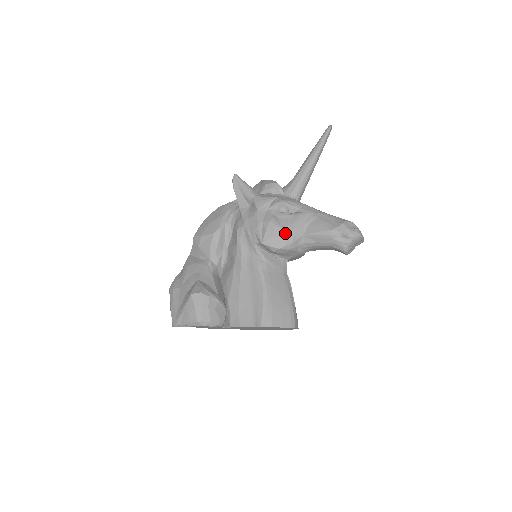
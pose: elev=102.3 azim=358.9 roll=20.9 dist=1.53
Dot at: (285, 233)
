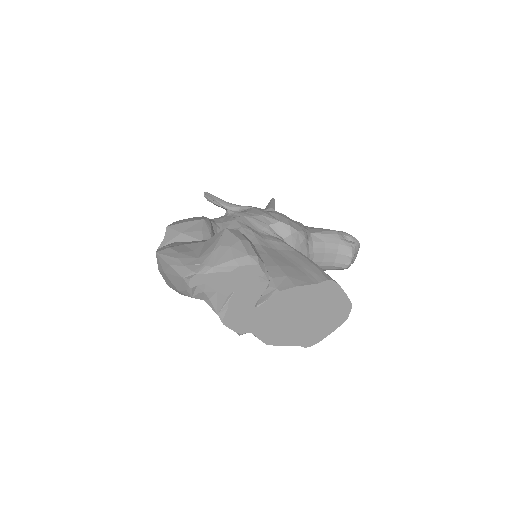
Dot at: (296, 222)
